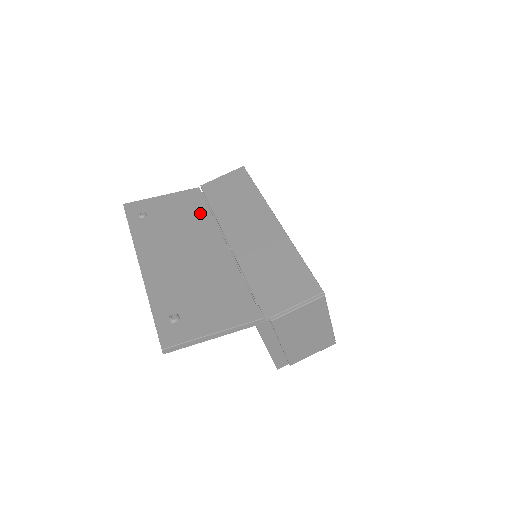
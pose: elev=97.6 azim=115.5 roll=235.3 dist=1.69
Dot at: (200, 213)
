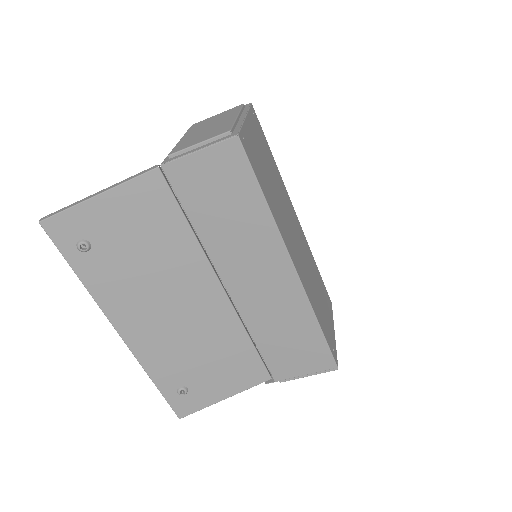
Dot at: (175, 234)
